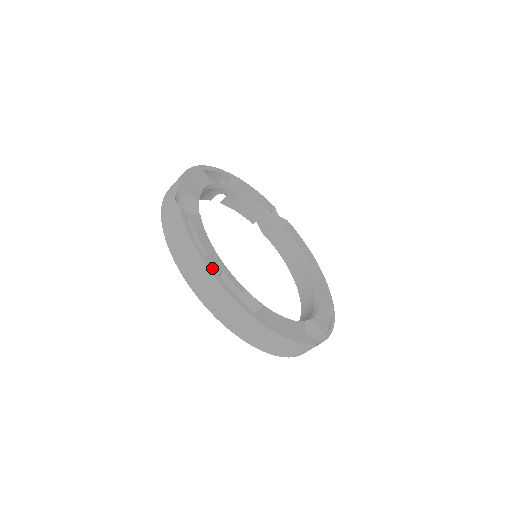
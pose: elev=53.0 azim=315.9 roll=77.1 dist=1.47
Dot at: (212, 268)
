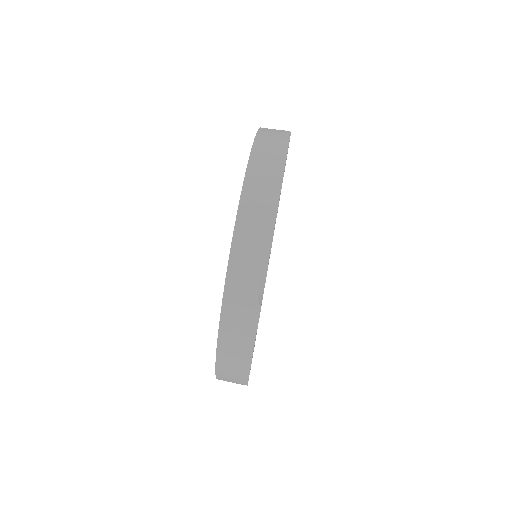
Dot at: occluded
